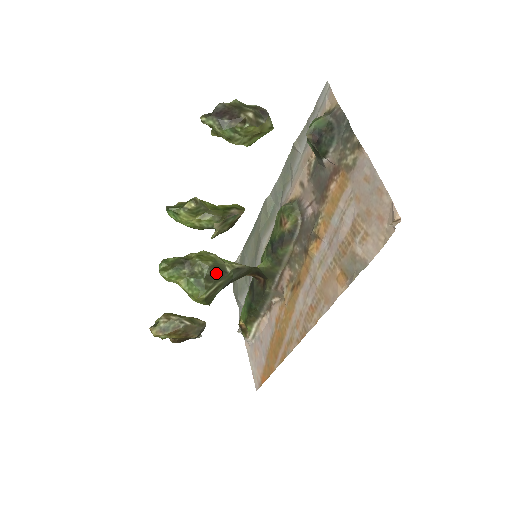
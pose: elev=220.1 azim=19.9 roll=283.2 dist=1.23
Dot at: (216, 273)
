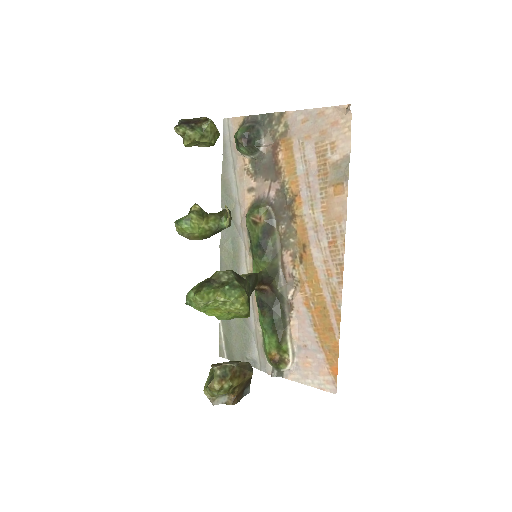
Dot at: (239, 277)
